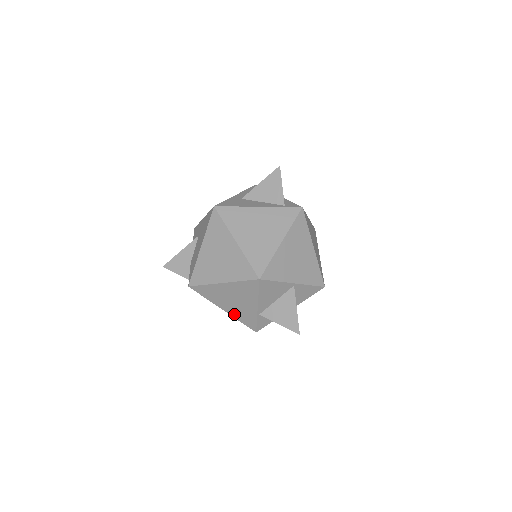
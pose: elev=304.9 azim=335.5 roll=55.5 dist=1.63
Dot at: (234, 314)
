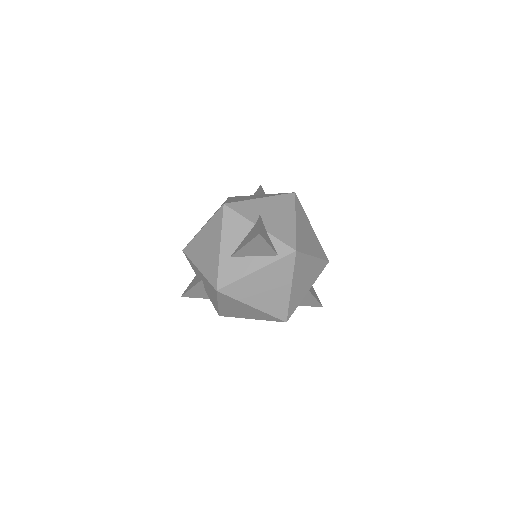
Dot at: occluded
